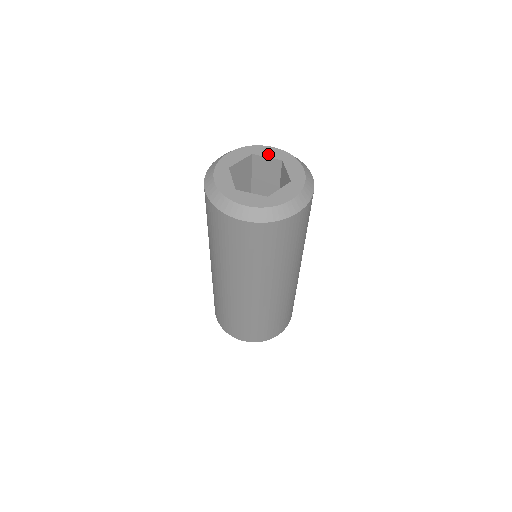
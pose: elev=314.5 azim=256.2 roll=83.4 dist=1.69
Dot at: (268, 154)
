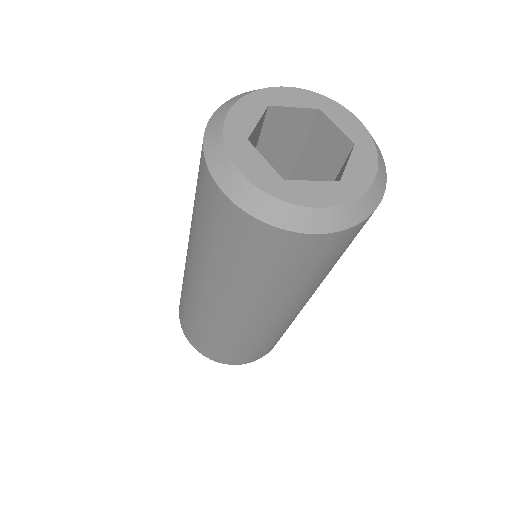
Dot at: (342, 123)
